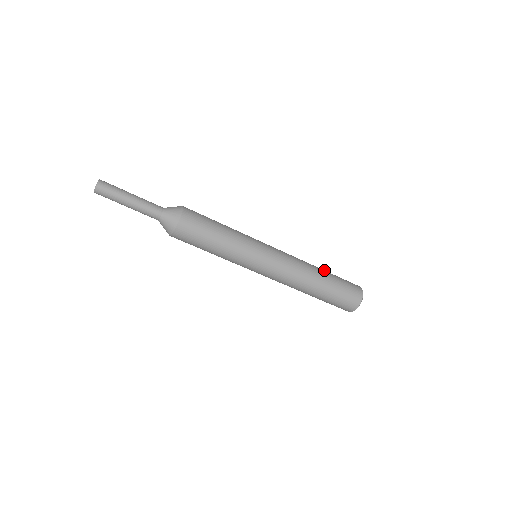
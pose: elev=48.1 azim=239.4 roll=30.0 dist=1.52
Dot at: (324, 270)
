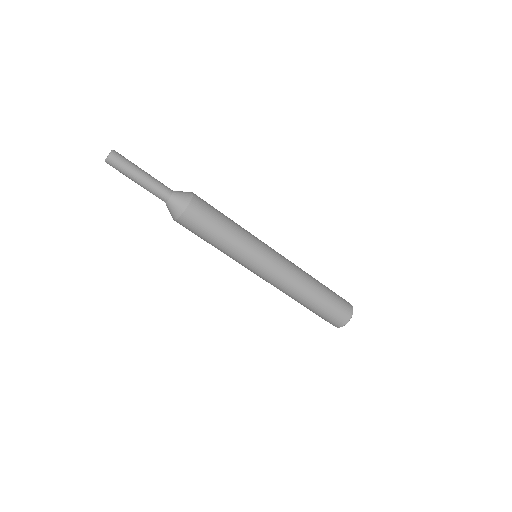
Dot at: occluded
